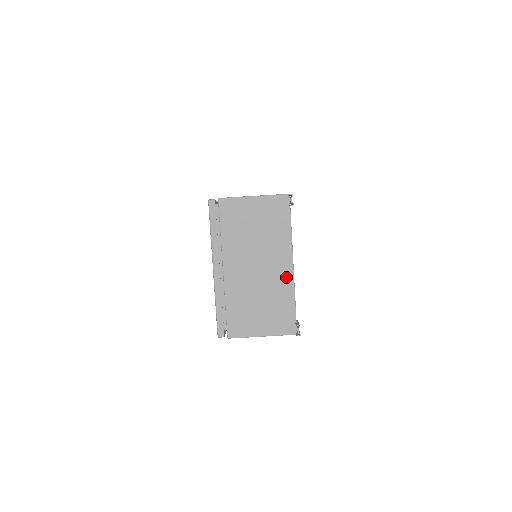
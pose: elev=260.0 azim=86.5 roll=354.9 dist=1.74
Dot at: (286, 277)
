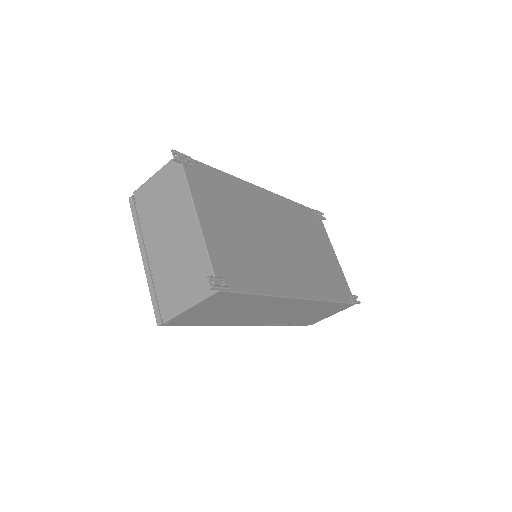
Dot at: (194, 233)
